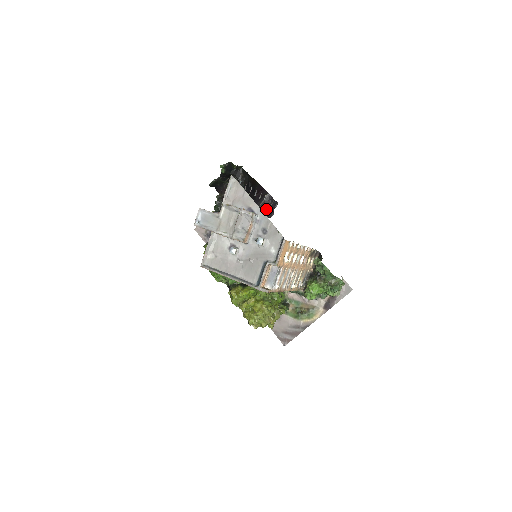
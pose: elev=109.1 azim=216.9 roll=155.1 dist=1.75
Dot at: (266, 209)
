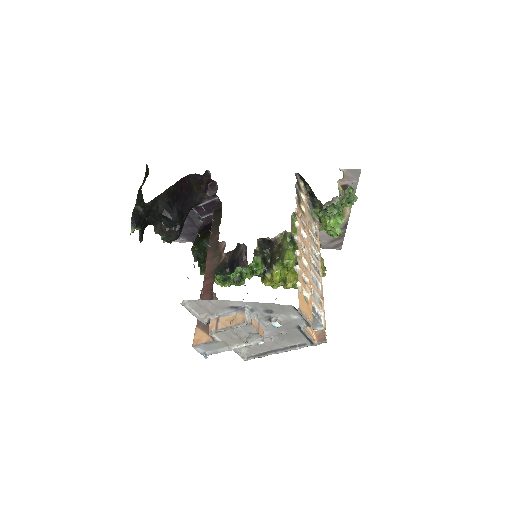
Dot at: (205, 187)
